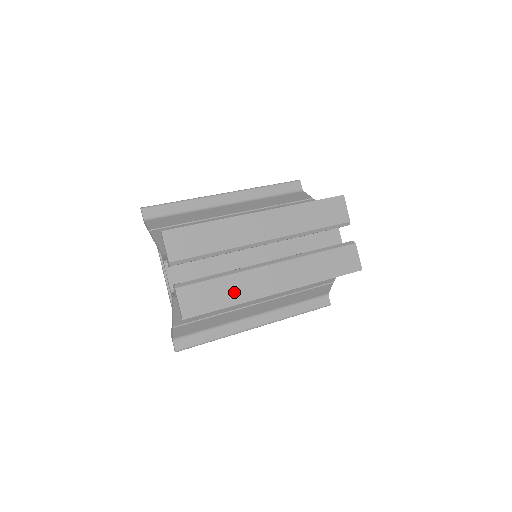
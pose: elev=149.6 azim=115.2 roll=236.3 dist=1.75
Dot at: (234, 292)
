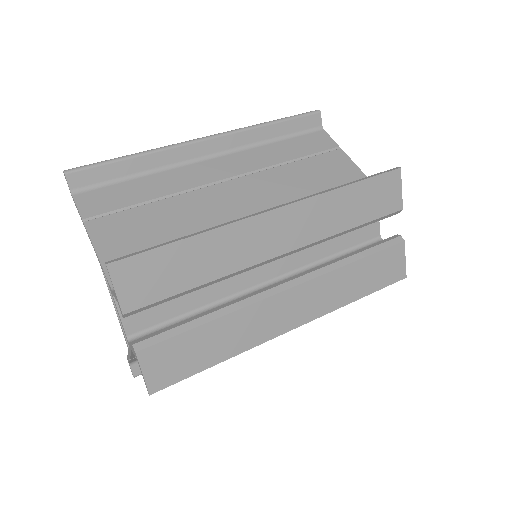
Dot at: (229, 340)
